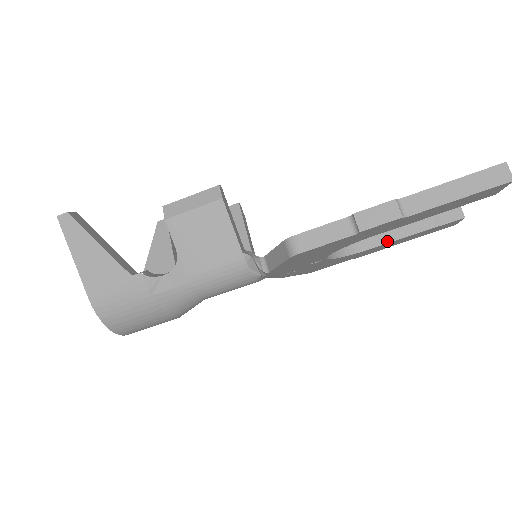
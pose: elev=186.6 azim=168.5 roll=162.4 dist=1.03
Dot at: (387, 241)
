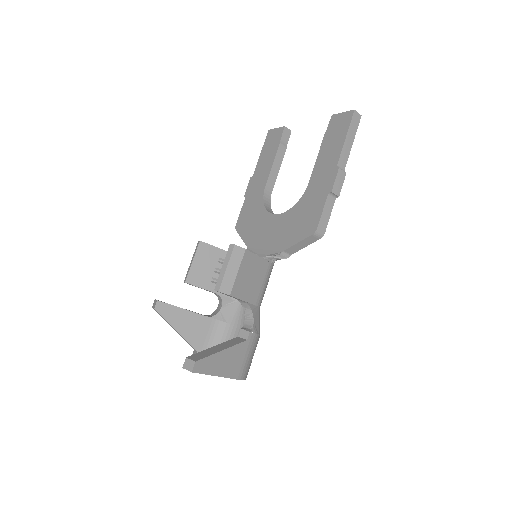
Dot at: (275, 178)
